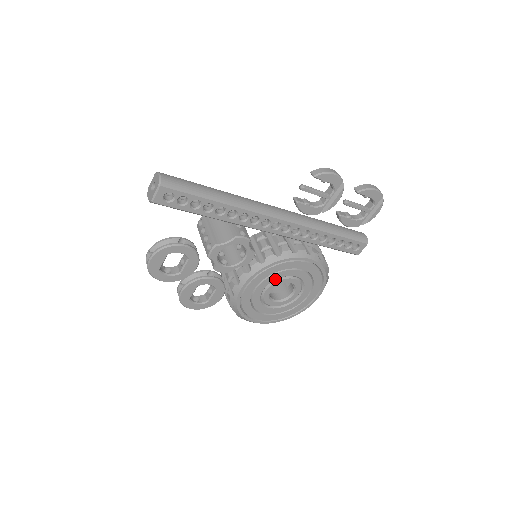
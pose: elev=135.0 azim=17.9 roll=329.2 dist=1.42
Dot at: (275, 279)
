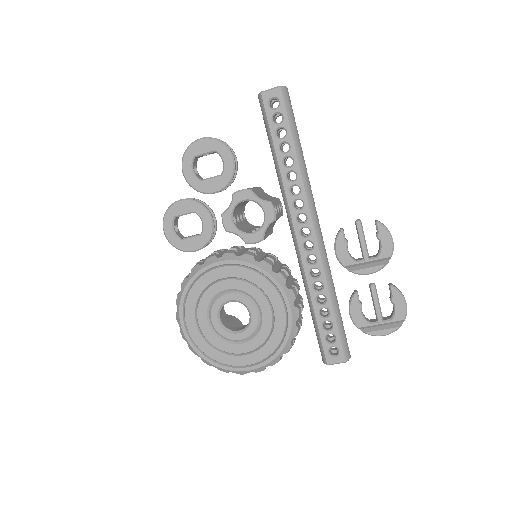
Dot at: (246, 291)
